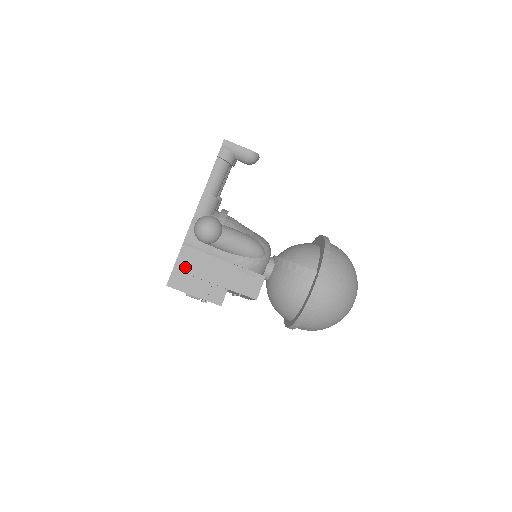
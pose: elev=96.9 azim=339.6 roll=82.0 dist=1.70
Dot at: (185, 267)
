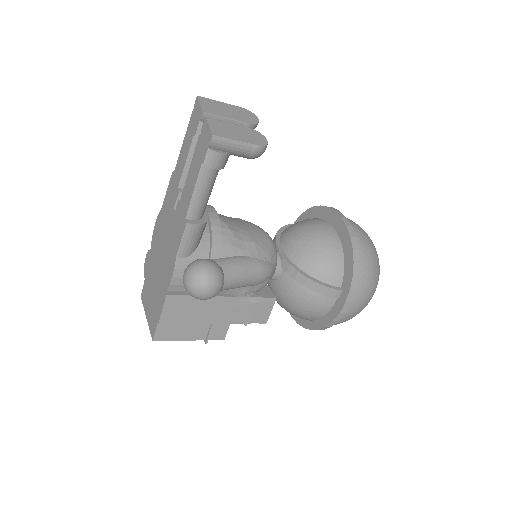
Dot at: (174, 318)
